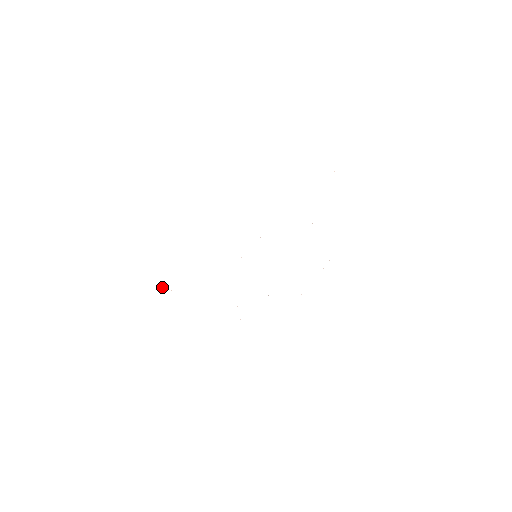
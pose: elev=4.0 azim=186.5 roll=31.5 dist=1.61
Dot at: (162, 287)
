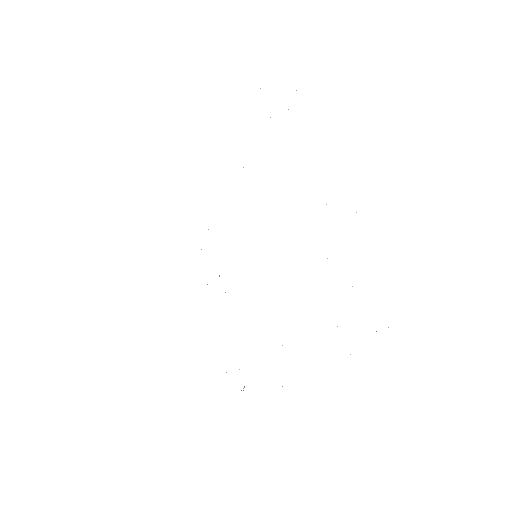
Dot at: occluded
